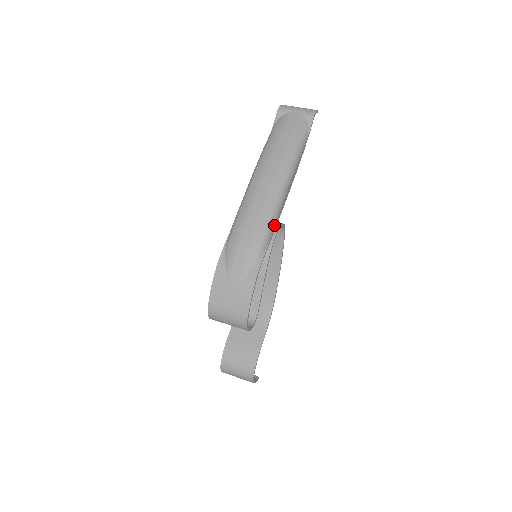
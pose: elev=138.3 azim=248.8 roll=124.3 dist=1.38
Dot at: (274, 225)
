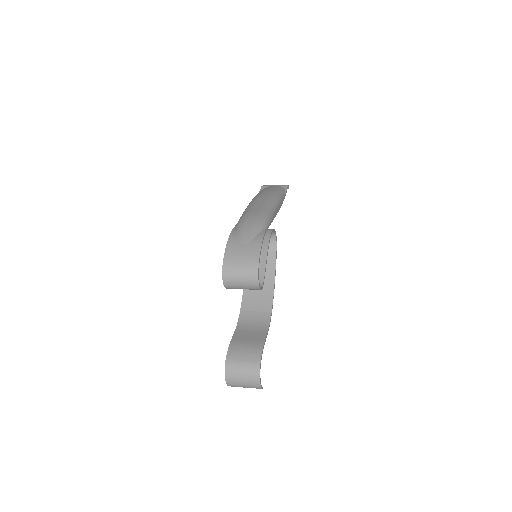
Dot at: (271, 217)
